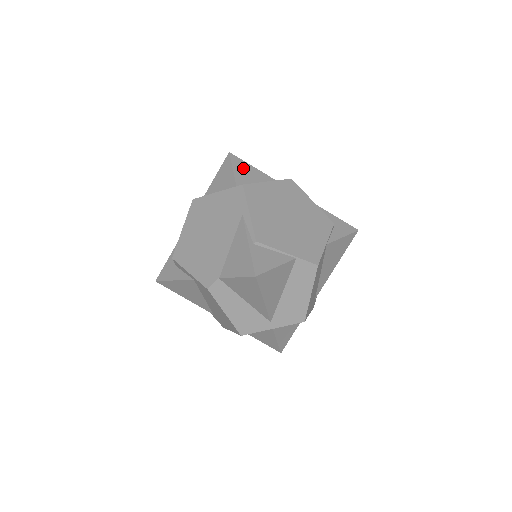
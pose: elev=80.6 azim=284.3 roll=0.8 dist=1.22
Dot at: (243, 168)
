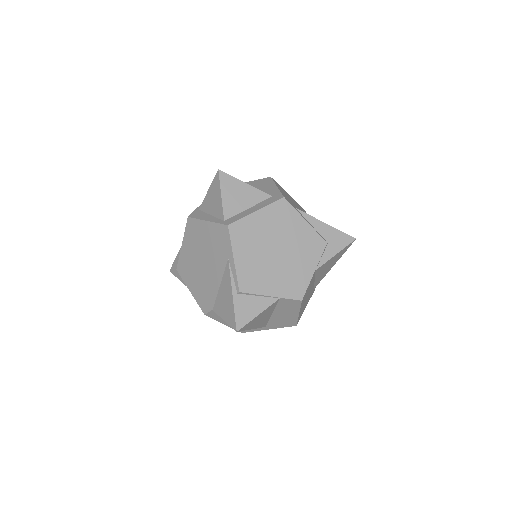
Dot at: (233, 189)
